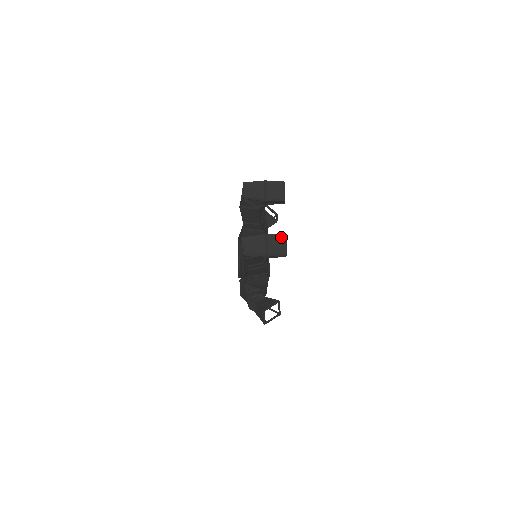
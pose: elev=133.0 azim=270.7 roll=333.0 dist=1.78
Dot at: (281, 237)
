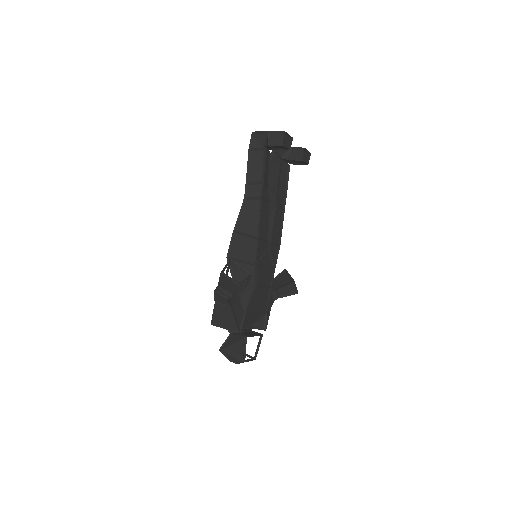
Dot at: occluded
